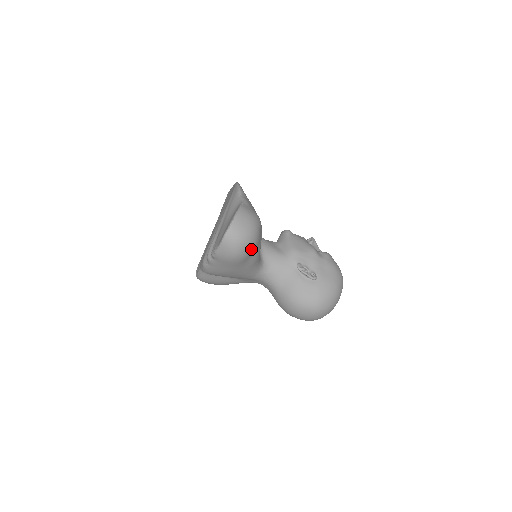
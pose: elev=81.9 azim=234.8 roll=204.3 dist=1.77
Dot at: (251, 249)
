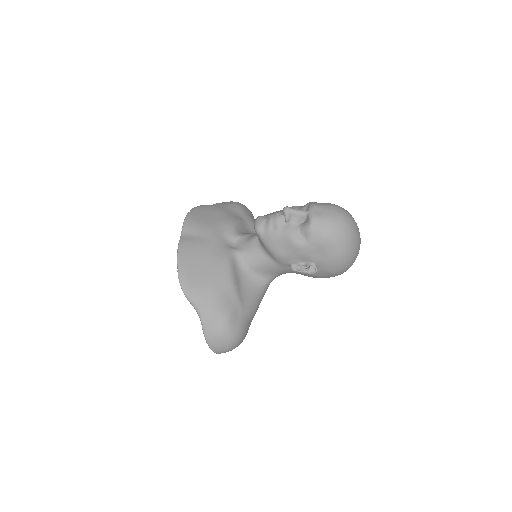
Dot at: (243, 336)
